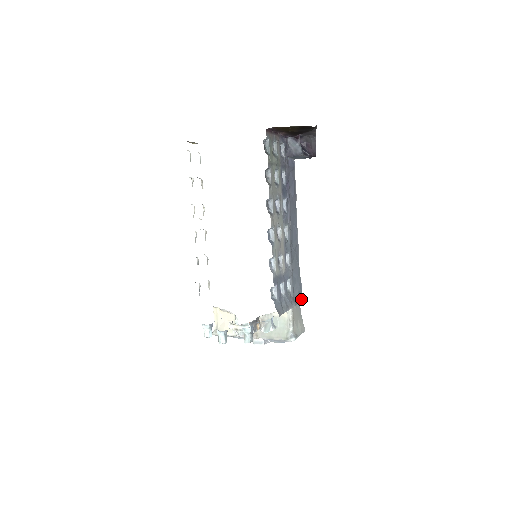
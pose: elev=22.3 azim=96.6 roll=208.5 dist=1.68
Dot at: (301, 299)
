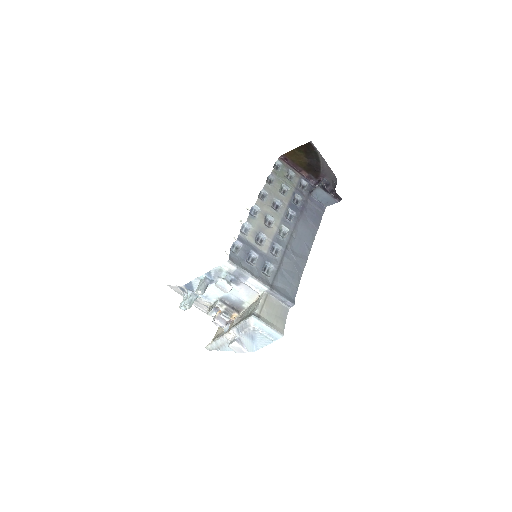
Dot at: (286, 299)
